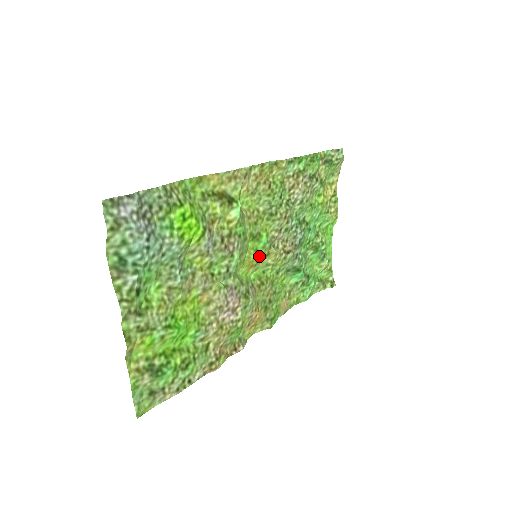
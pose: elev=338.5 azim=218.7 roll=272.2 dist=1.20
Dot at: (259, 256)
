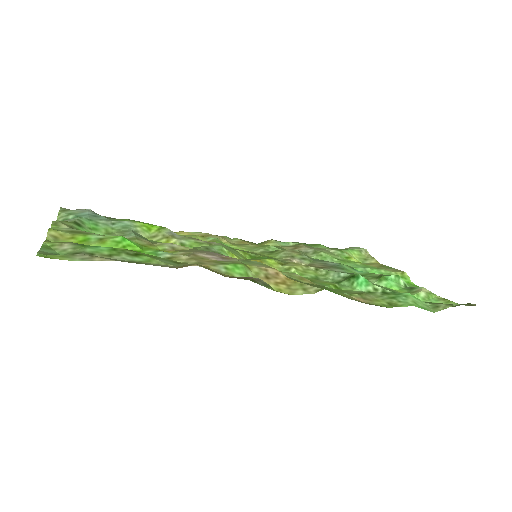
Dot at: (264, 260)
